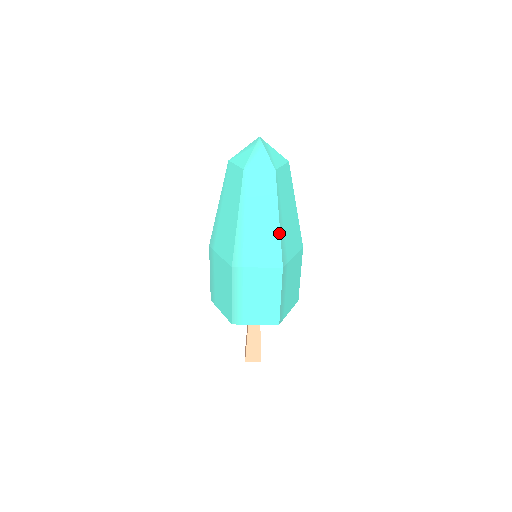
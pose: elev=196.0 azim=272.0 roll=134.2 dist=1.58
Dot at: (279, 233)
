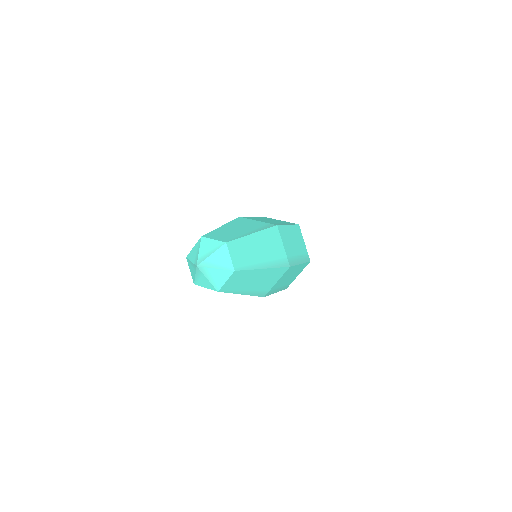
Dot at: occluded
